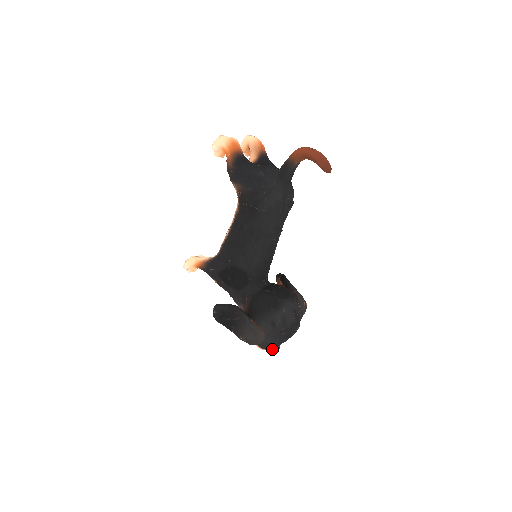
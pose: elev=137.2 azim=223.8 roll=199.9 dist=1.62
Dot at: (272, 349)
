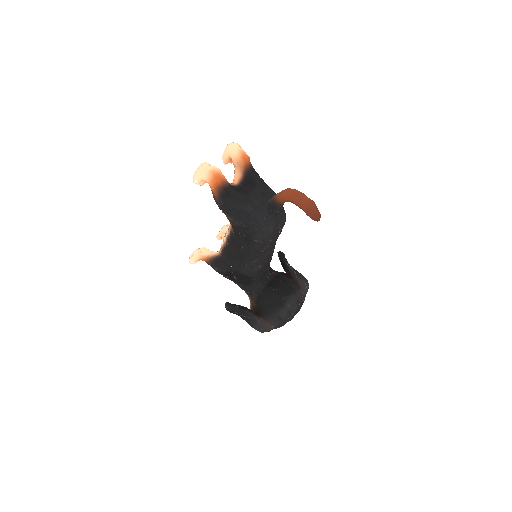
Dot at: occluded
